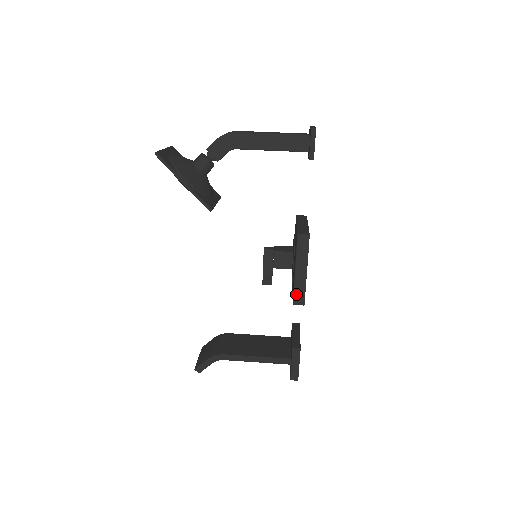
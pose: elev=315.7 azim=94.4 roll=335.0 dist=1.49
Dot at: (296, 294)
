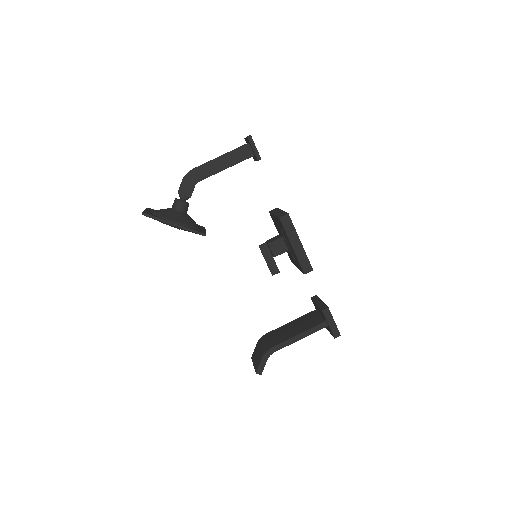
Dot at: (302, 265)
